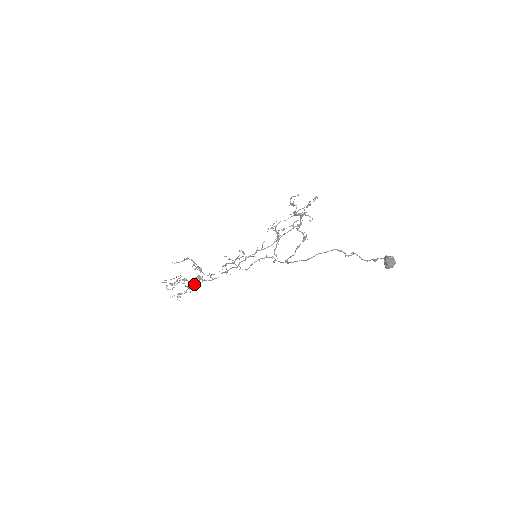
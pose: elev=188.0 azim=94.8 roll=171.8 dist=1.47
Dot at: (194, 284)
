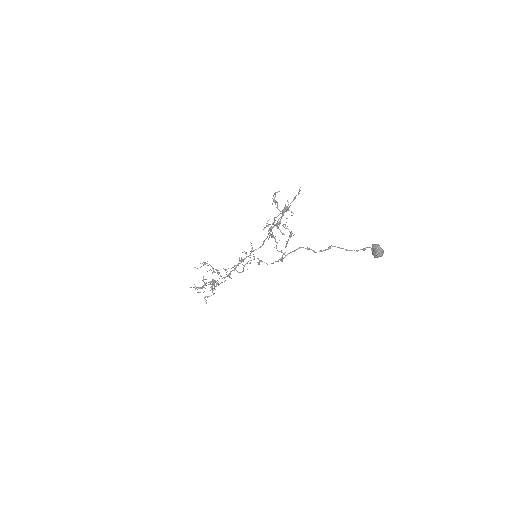
Dot at: occluded
